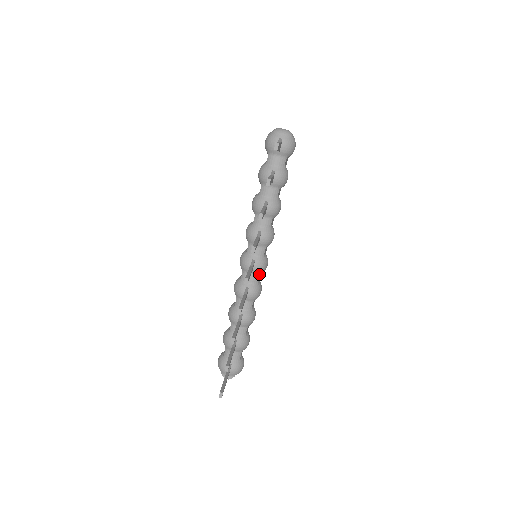
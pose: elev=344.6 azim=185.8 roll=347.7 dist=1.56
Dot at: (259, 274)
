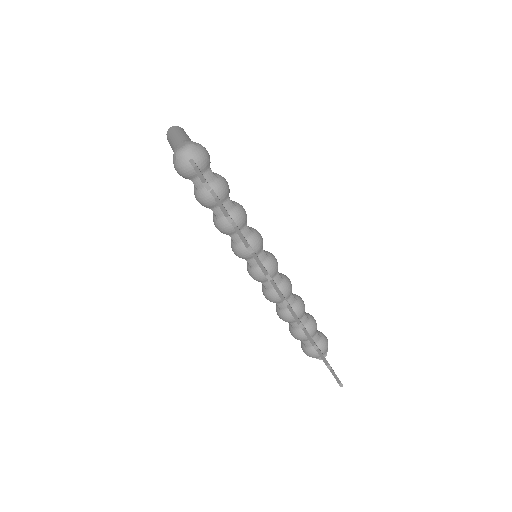
Dot at: (277, 272)
